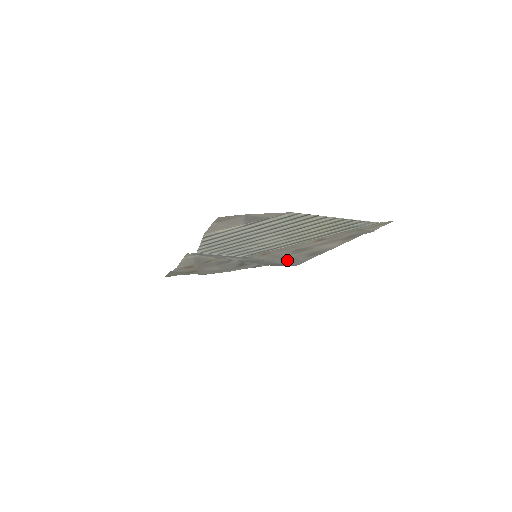
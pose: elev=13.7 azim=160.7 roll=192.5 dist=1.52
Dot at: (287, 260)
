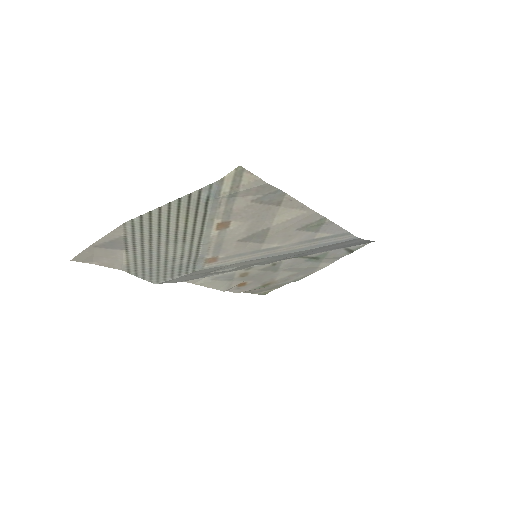
Dot at: (298, 245)
